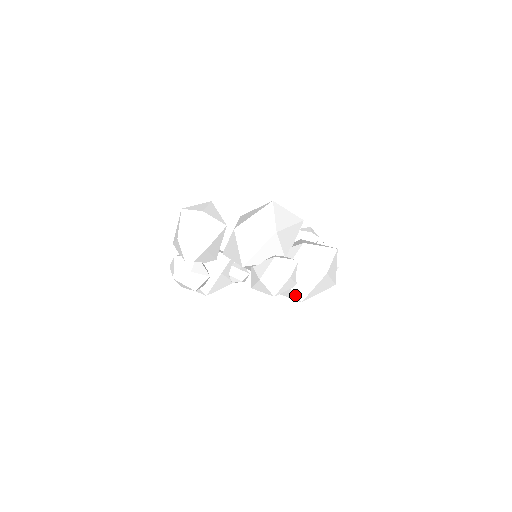
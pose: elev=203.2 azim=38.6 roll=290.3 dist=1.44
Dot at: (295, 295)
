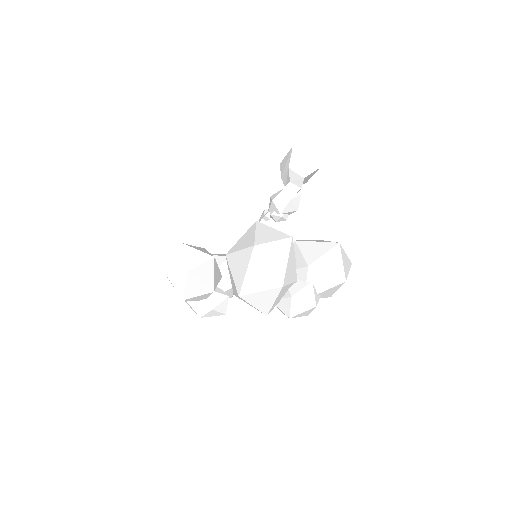
Dot at: occluded
